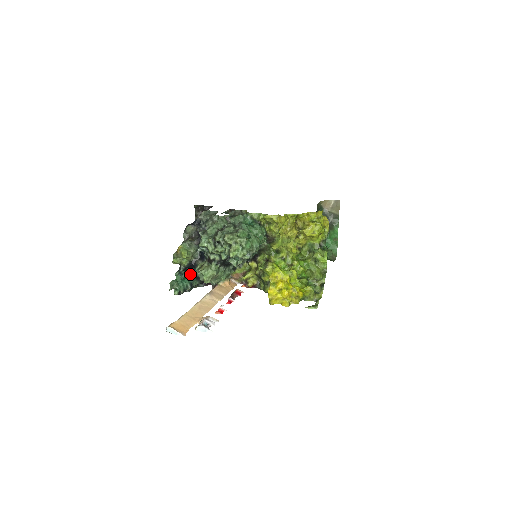
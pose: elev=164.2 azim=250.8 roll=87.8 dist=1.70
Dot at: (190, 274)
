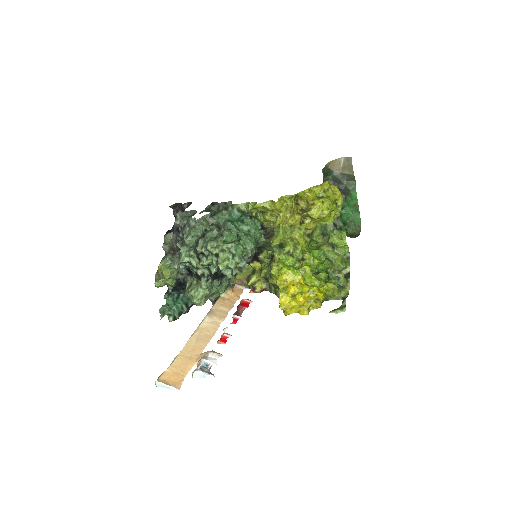
Dot at: (183, 292)
